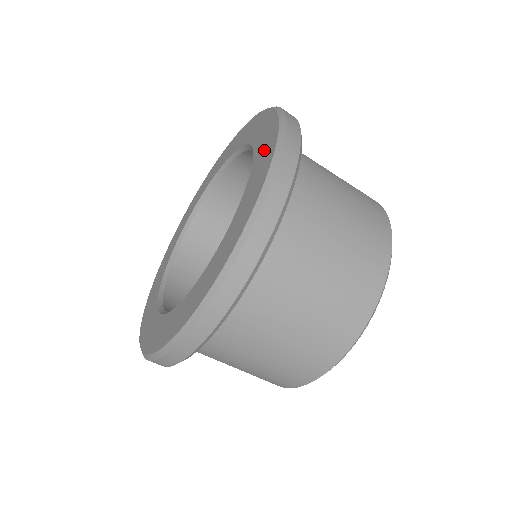
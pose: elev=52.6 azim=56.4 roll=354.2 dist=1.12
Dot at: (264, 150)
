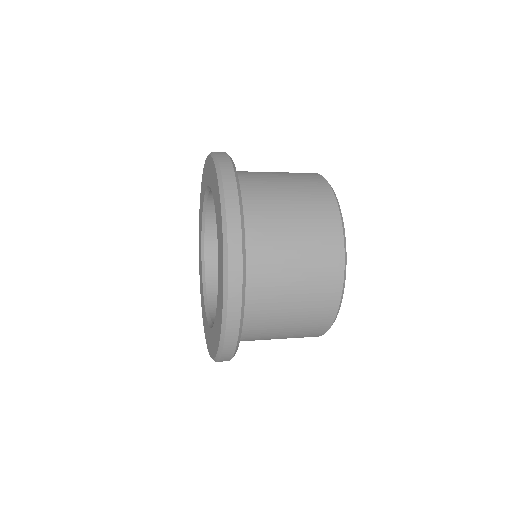
Dot at: (220, 260)
